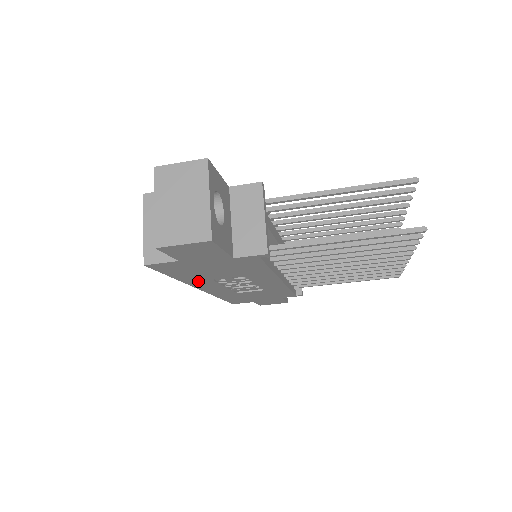
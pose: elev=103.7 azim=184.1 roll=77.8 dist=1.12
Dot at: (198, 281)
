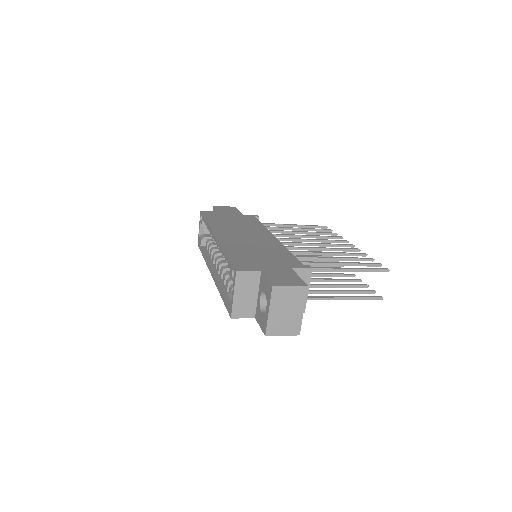
Dot at: occluded
